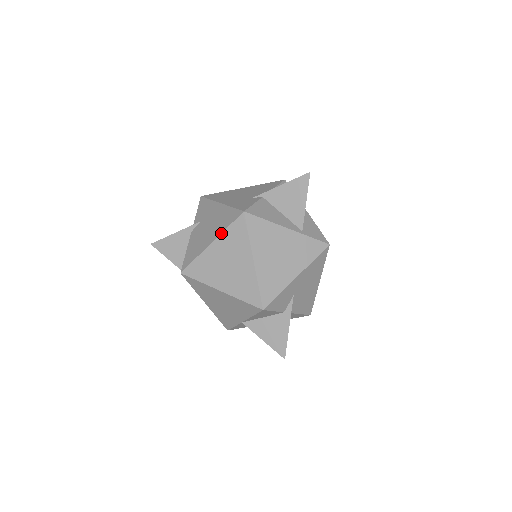
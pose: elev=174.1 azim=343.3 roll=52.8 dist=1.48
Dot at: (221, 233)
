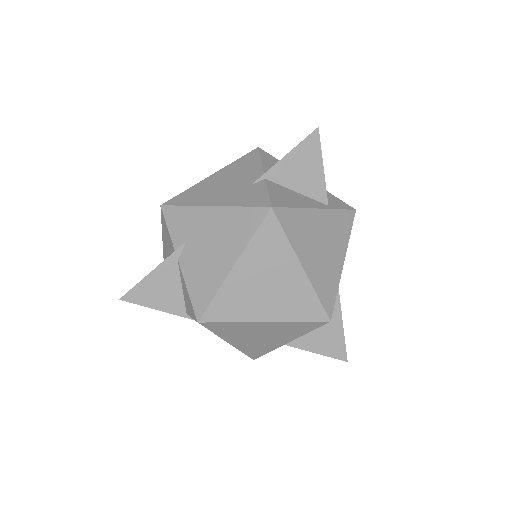
Dot at: (245, 247)
